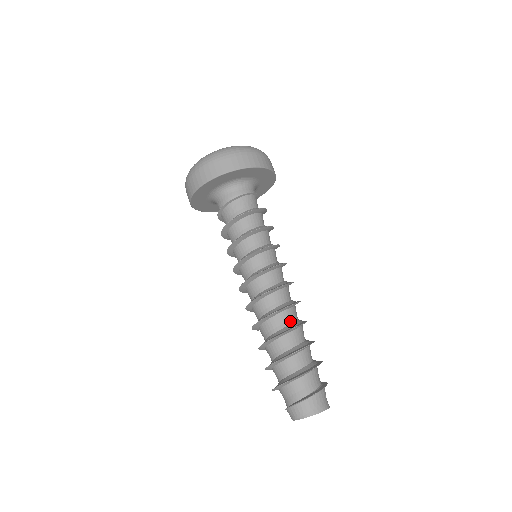
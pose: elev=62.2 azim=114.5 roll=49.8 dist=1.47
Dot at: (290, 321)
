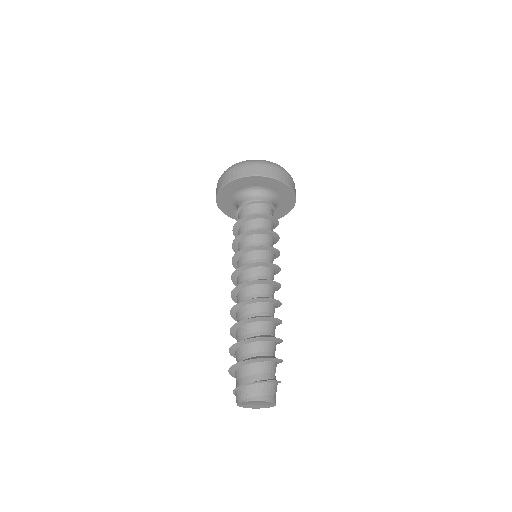
Dot at: (264, 313)
